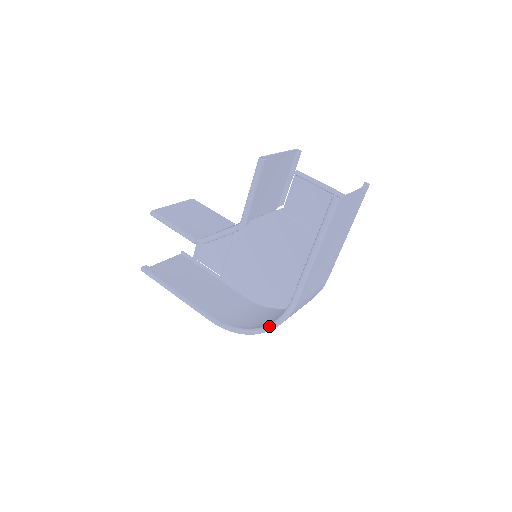
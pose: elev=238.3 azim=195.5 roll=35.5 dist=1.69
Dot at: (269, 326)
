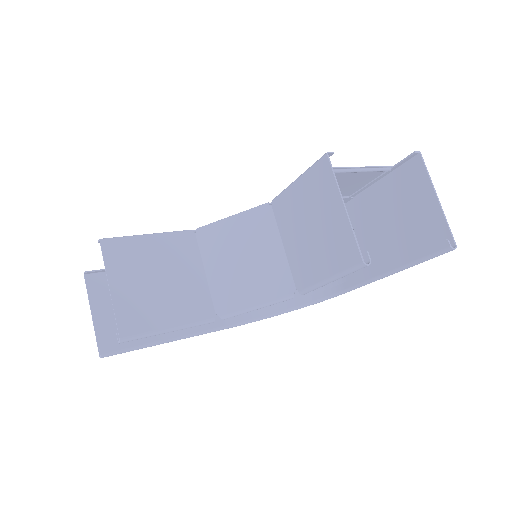
Dot at: occluded
